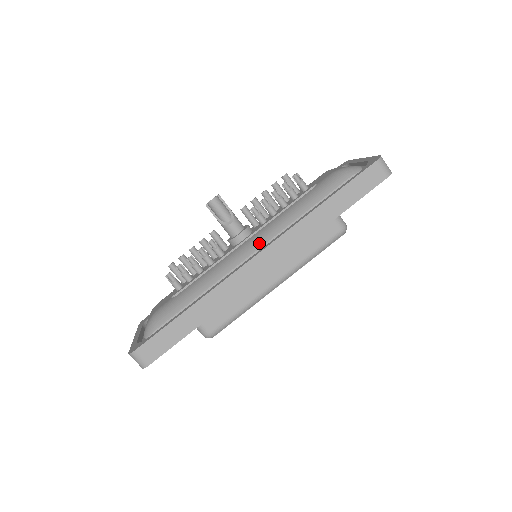
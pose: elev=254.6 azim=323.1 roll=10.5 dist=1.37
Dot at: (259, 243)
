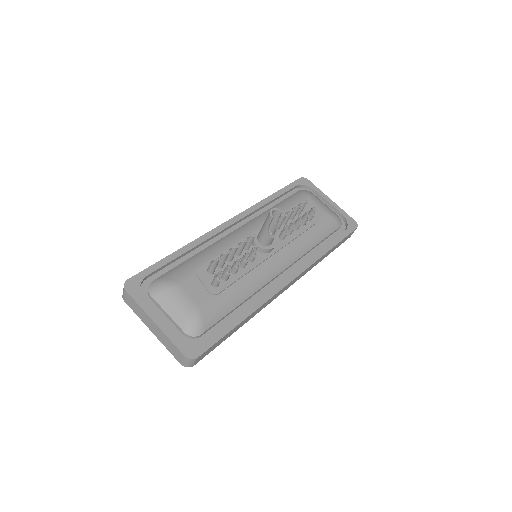
Dot at: (286, 264)
